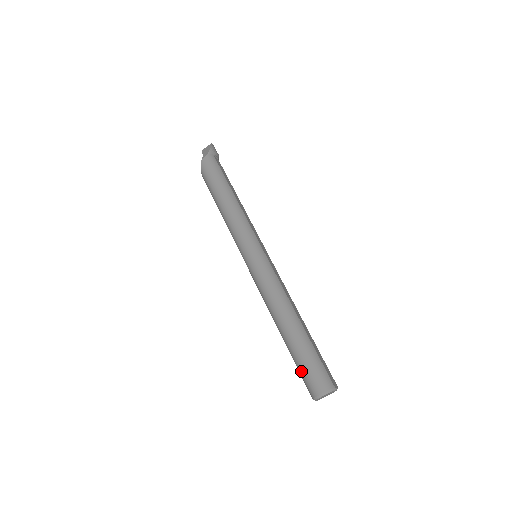
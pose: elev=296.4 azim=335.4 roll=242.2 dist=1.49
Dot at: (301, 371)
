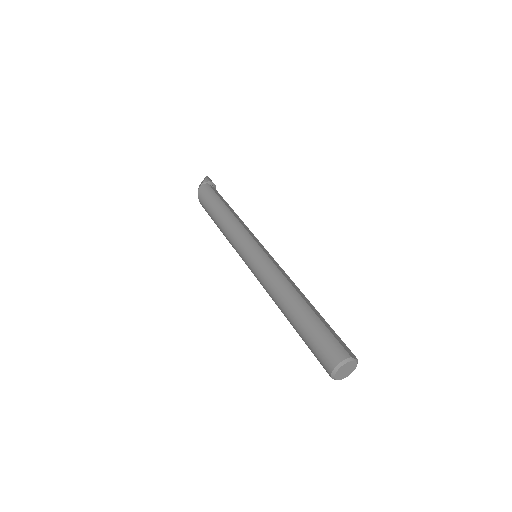
Dot at: (313, 350)
